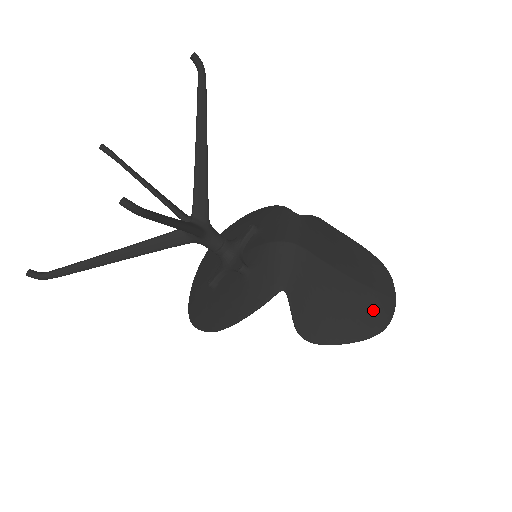
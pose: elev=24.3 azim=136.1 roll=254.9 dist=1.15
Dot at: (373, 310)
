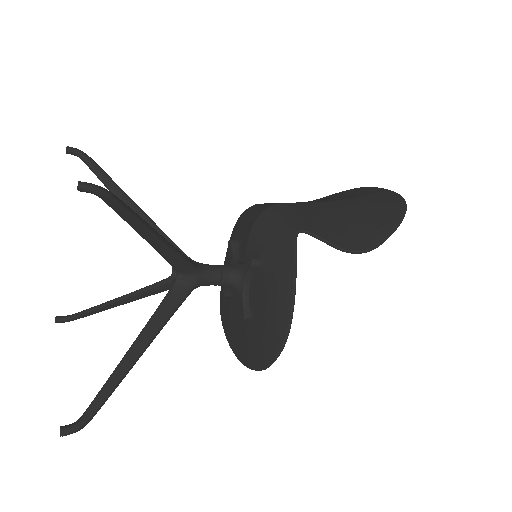
Dot at: (382, 203)
